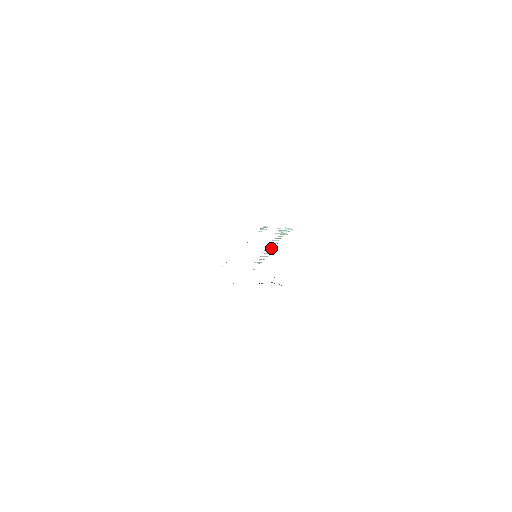
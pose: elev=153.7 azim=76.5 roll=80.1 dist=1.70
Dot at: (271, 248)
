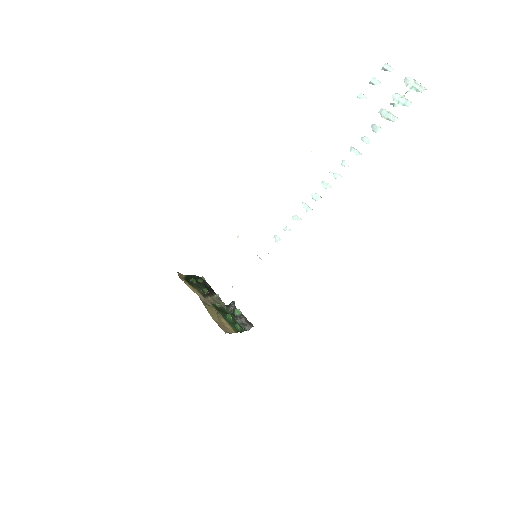
Dot at: (325, 187)
